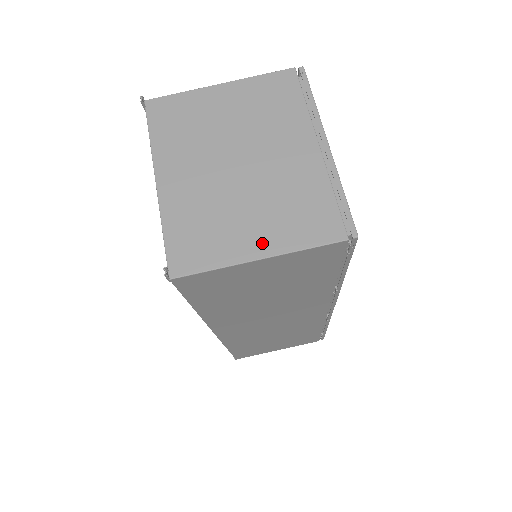
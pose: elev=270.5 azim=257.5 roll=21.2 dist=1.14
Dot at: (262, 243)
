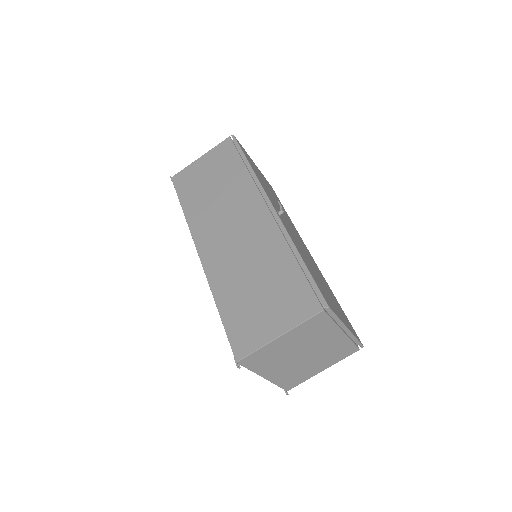
Dot at: (323, 368)
